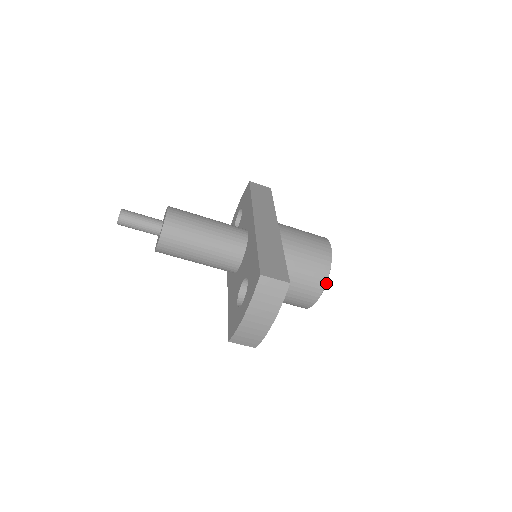
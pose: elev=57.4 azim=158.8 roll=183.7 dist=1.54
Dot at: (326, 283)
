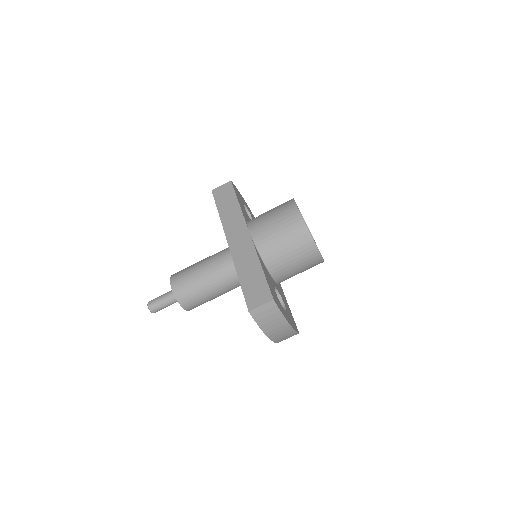
Dot at: (316, 246)
